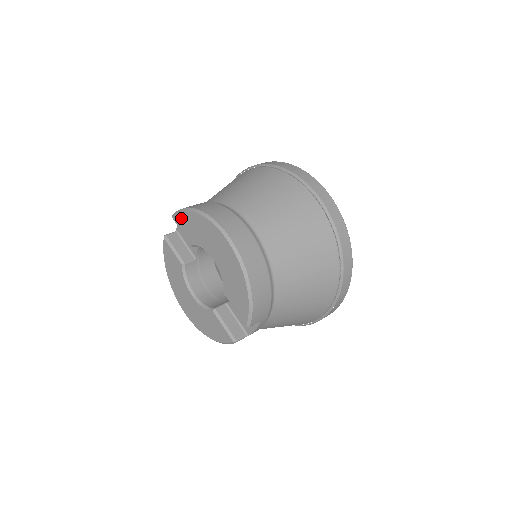
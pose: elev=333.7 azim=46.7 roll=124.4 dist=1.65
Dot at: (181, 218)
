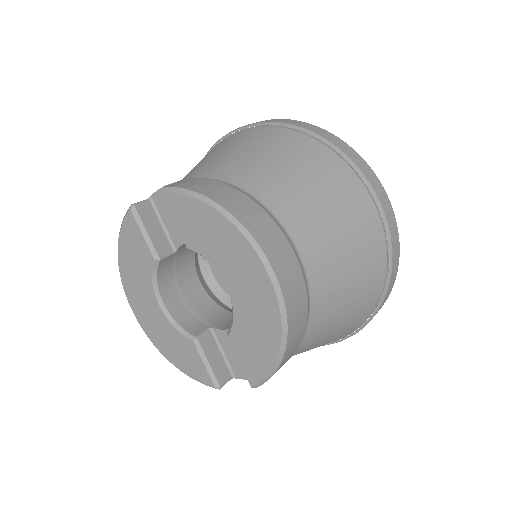
Dot at: (182, 204)
